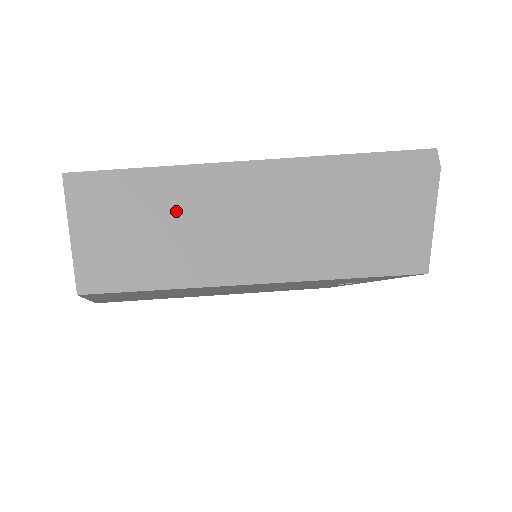
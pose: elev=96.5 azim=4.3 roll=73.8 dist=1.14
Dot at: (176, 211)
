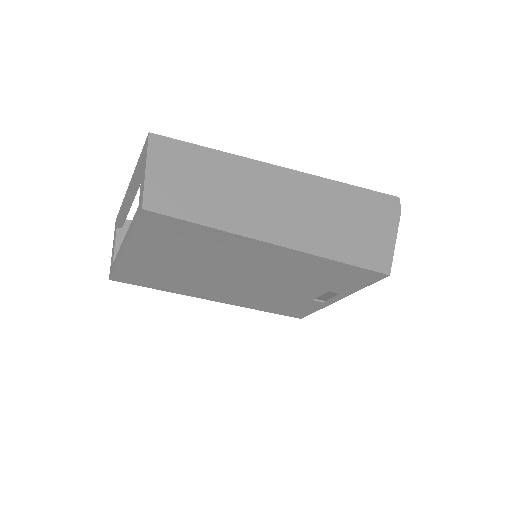
Dot at: (220, 179)
